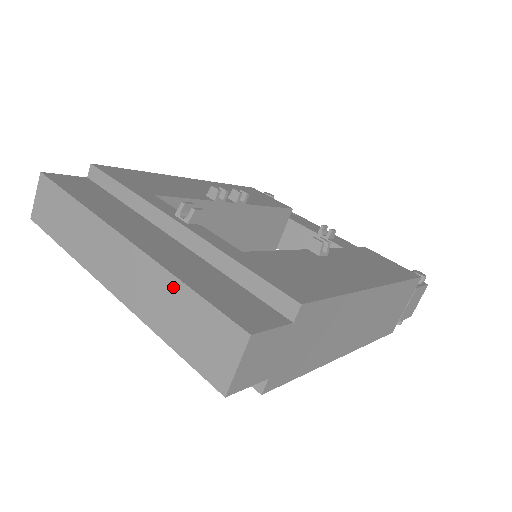
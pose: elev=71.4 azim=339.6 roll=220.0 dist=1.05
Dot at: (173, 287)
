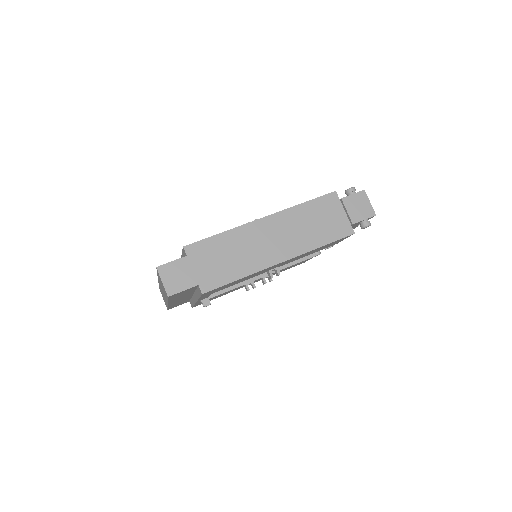
Dot at: occluded
